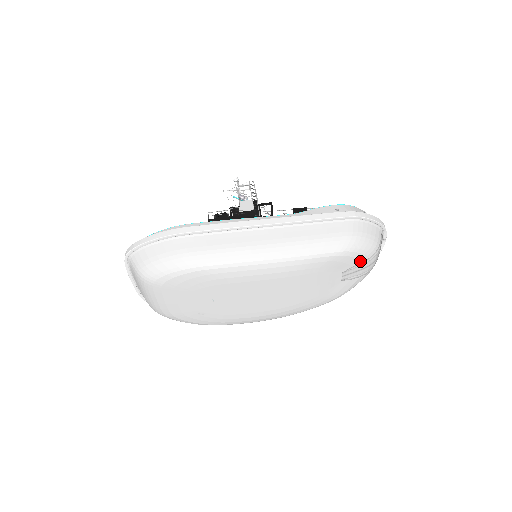
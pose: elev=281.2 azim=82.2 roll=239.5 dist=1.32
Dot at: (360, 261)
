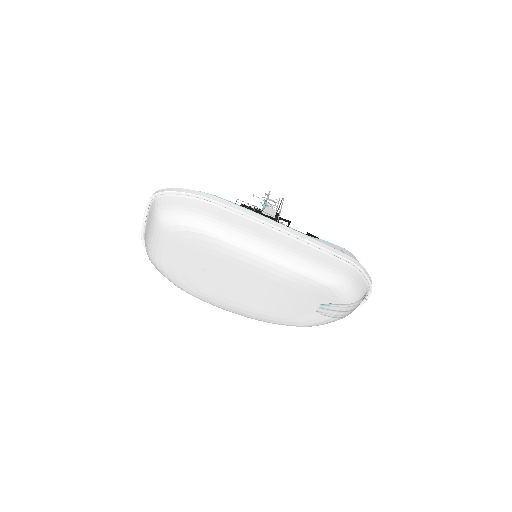
Dot at: (340, 302)
